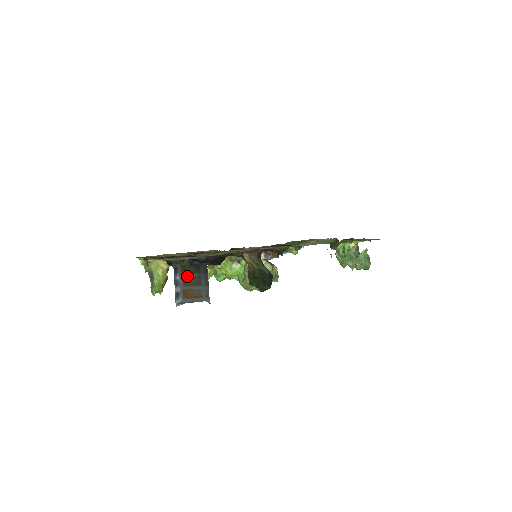
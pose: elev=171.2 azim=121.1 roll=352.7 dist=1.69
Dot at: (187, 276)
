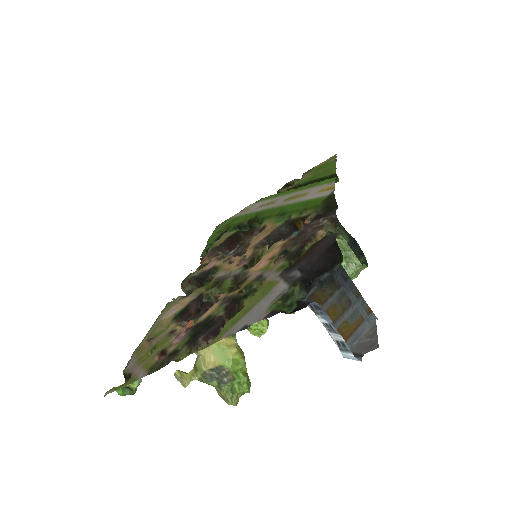
Dot at: (326, 307)
